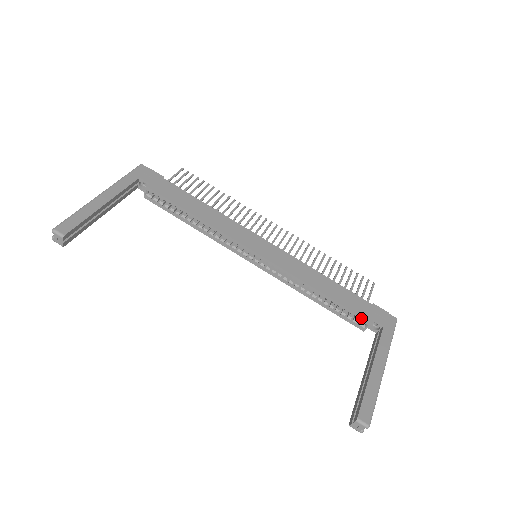
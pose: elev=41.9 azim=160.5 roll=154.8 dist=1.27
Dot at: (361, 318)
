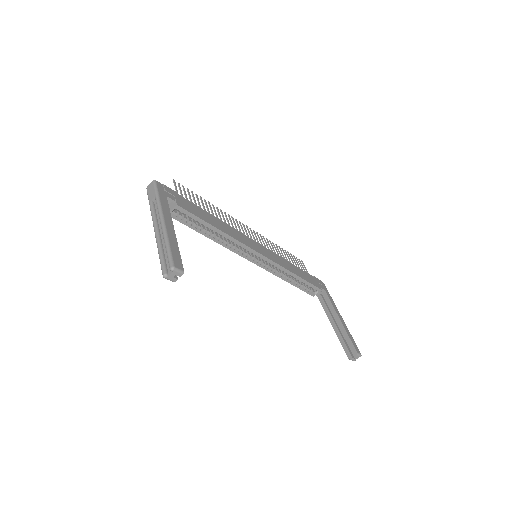
Dot at: (316, 288)
